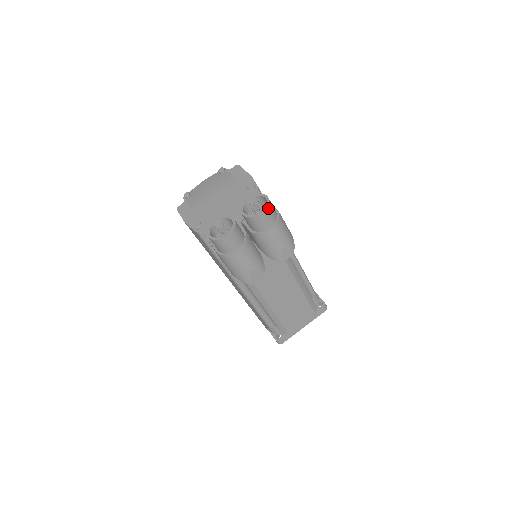
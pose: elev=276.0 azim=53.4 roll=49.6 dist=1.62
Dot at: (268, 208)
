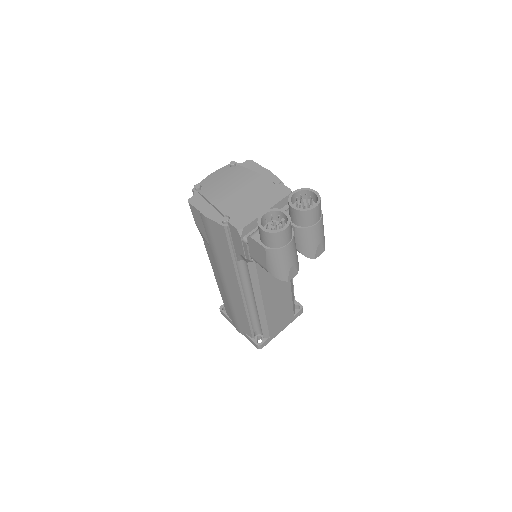
Dot at: (320, 203)
